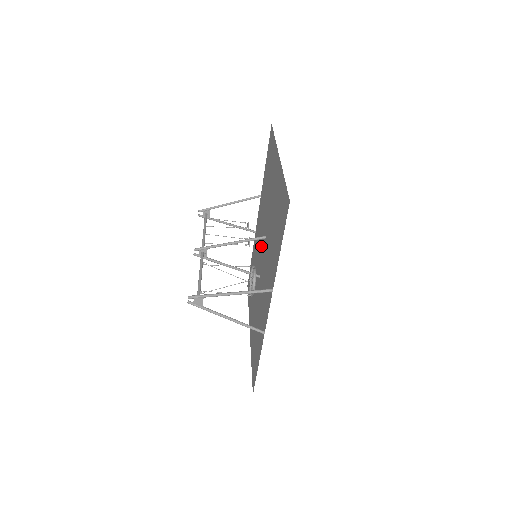
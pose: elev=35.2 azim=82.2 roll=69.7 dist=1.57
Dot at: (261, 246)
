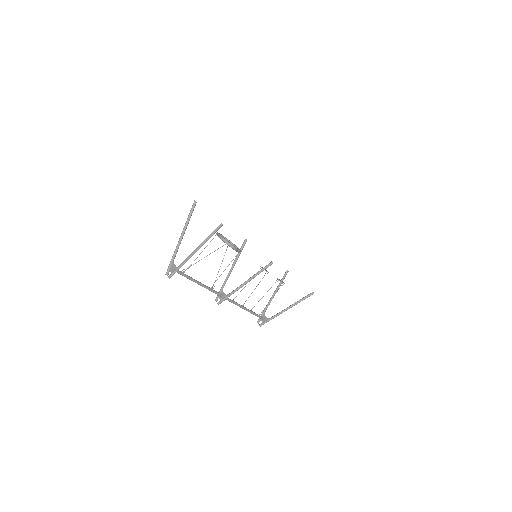
Dot at: occluded
